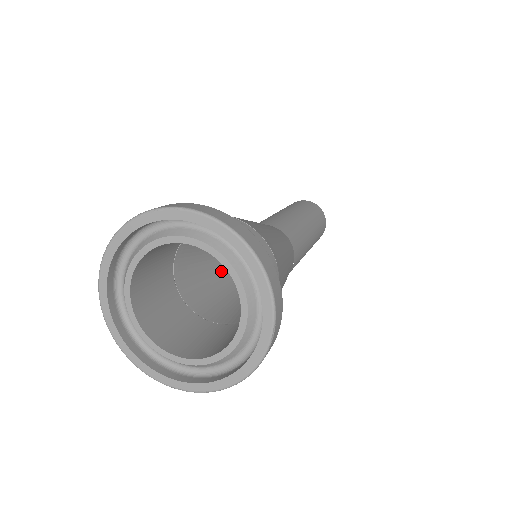
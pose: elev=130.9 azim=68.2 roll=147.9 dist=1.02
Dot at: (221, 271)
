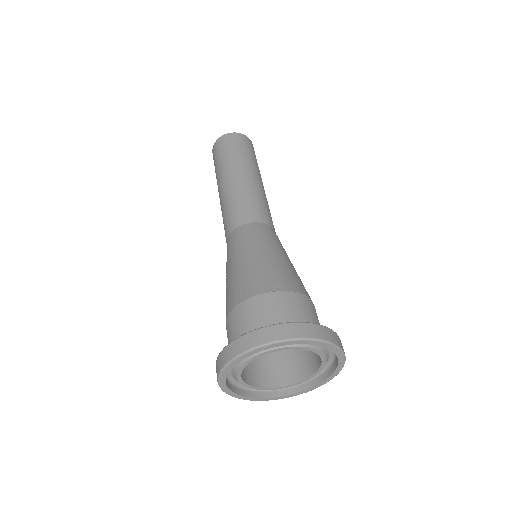
Dot at: occluded
